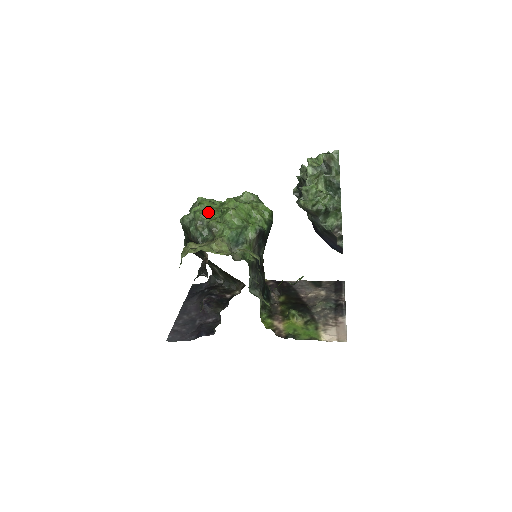
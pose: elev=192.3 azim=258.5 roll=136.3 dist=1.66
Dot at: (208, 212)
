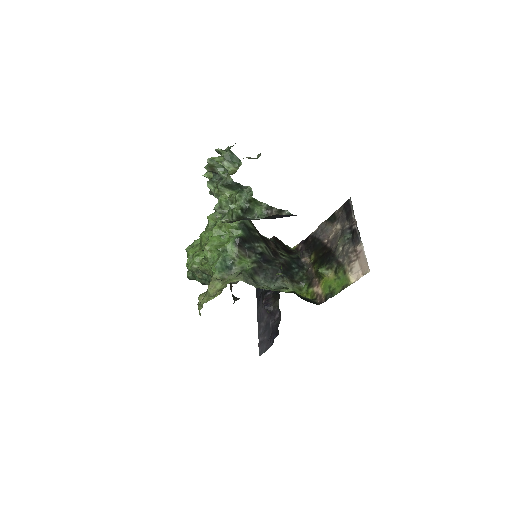
Dot at: (195, 260)
